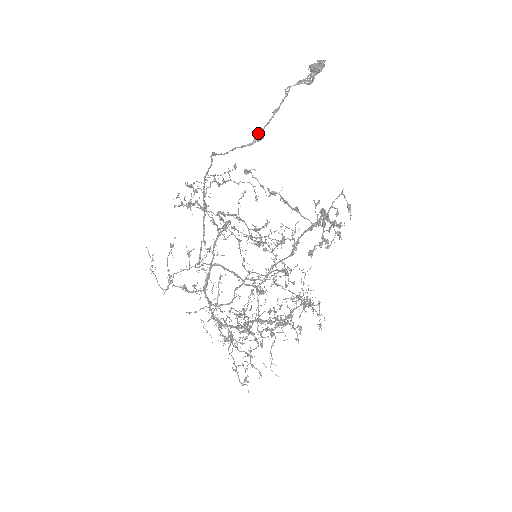
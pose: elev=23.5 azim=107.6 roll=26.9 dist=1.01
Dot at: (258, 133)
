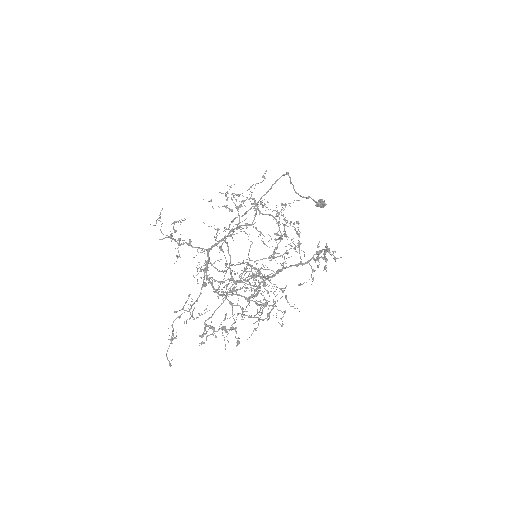
Dot at: occluded
